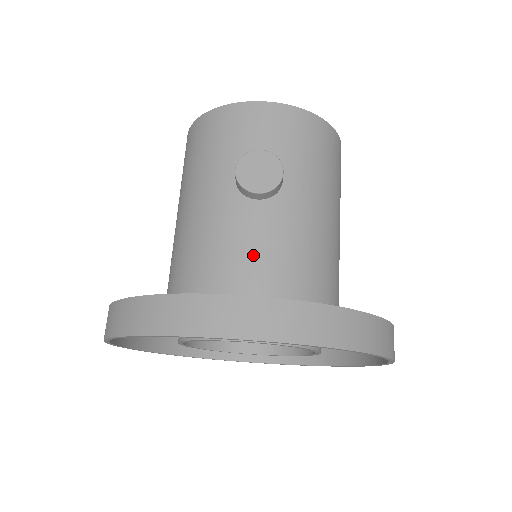
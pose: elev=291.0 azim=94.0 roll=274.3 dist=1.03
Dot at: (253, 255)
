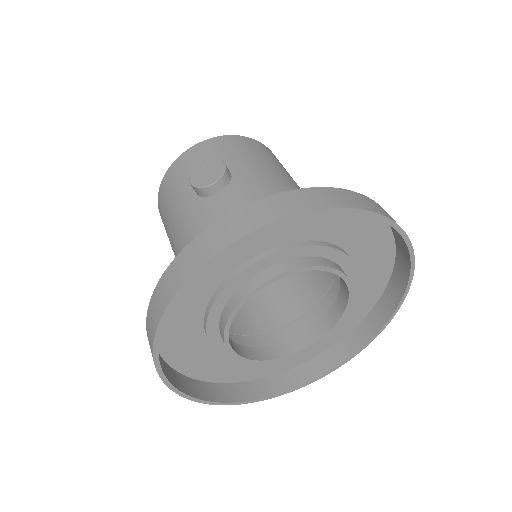
Dot at: occluded
